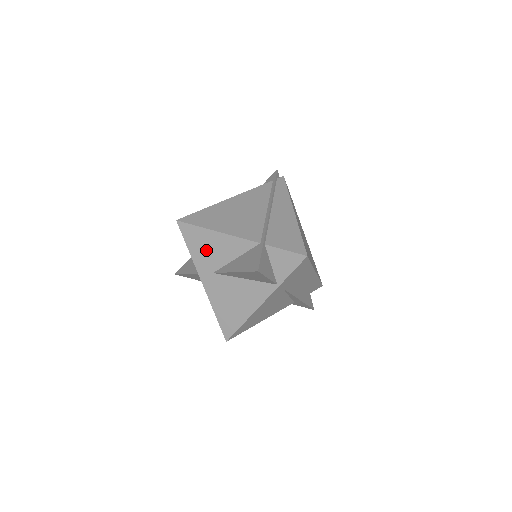
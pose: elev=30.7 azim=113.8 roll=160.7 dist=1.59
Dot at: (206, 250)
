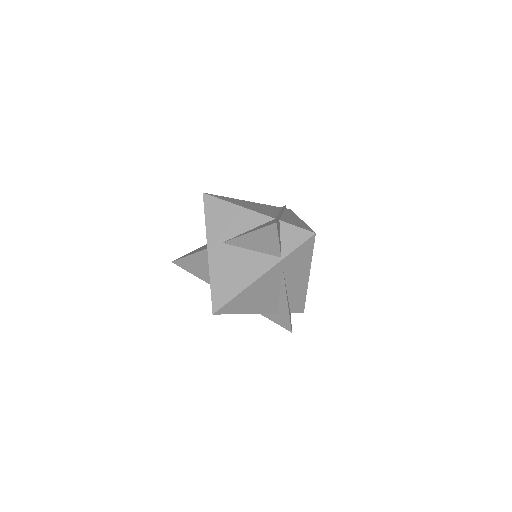
Dot at: (222, 221)
